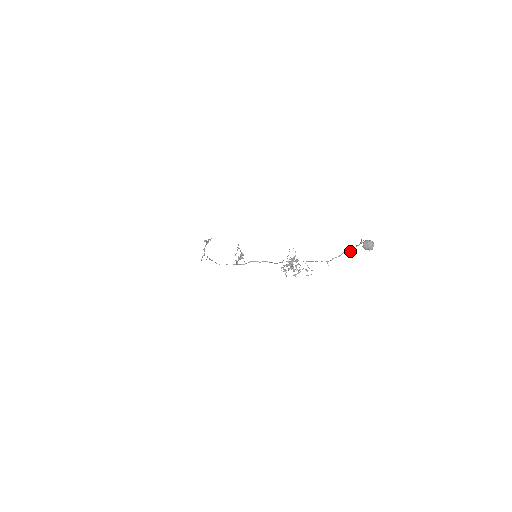
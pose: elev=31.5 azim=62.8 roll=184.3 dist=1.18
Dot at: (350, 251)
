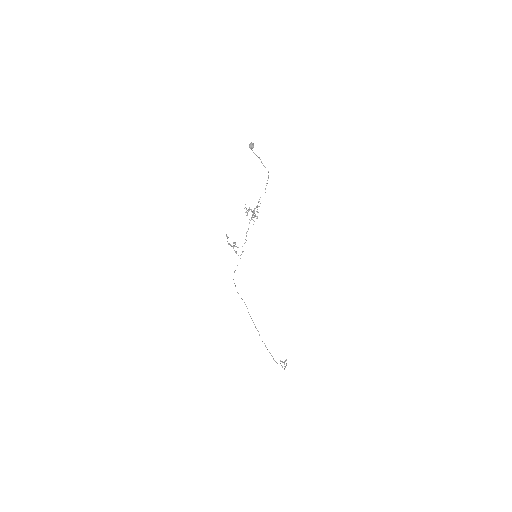
Dot at: occluded
